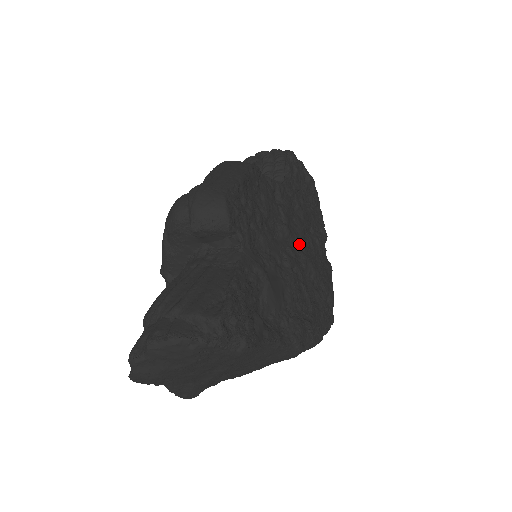
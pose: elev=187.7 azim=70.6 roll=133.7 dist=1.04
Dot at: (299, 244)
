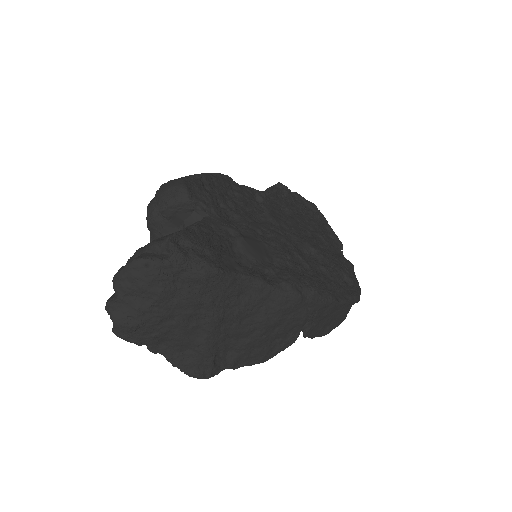
Dot at: (289, 228)
